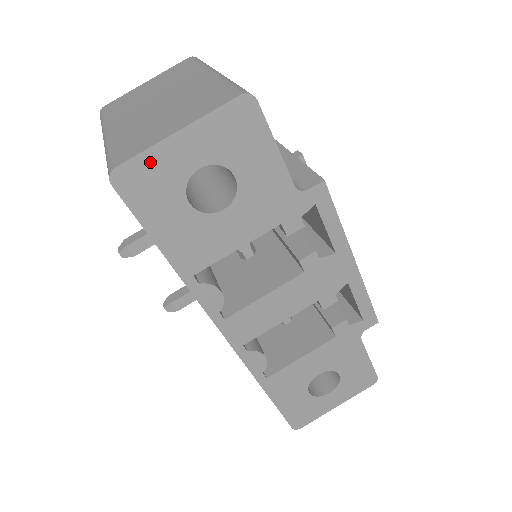
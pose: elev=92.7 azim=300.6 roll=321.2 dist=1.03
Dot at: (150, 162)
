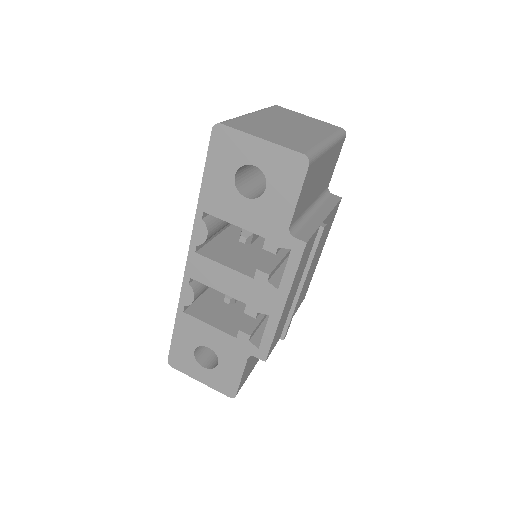
Dot at: (237, 138)
